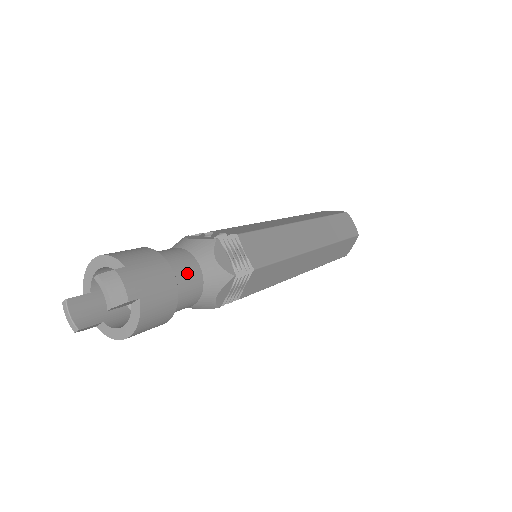
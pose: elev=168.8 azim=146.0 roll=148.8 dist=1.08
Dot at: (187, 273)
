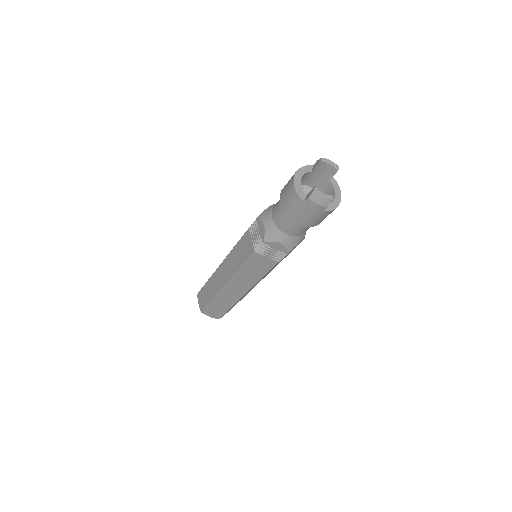
Dot at: occluded
